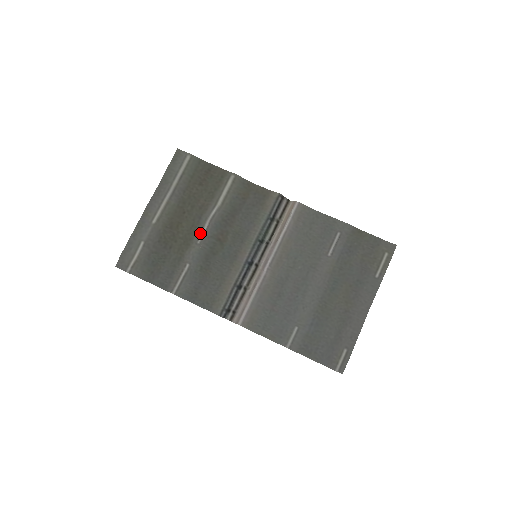
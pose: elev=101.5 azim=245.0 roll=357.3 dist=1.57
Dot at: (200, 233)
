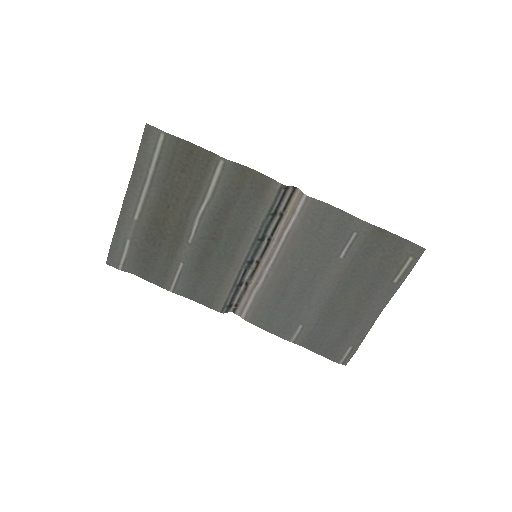
Dot at: (190, 231)
